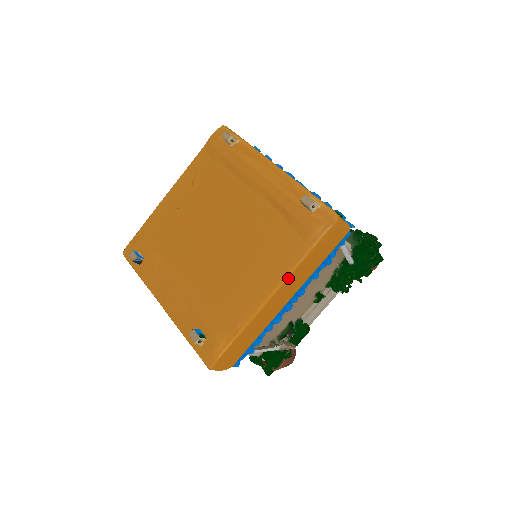
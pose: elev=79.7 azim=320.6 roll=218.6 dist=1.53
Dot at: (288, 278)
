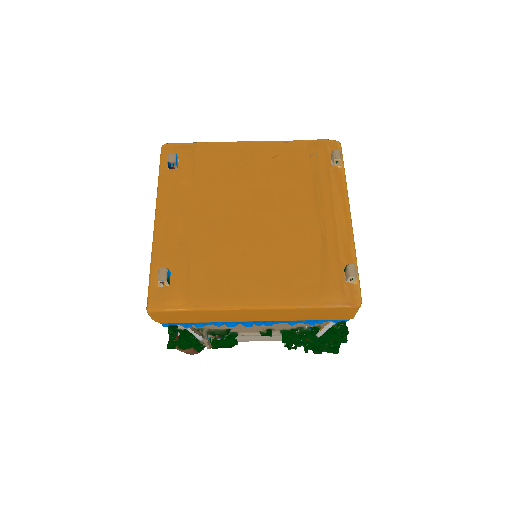
Dot at: (280, 309)
